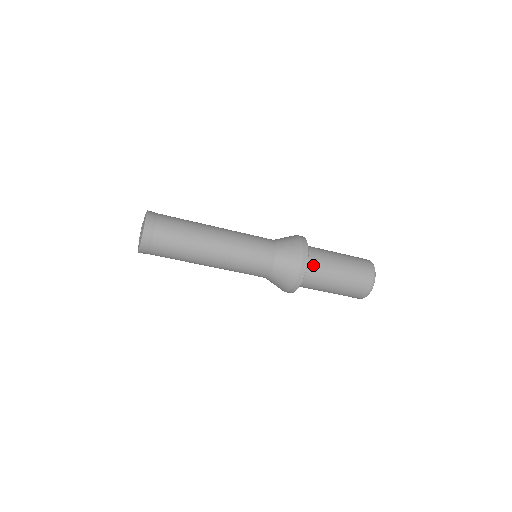
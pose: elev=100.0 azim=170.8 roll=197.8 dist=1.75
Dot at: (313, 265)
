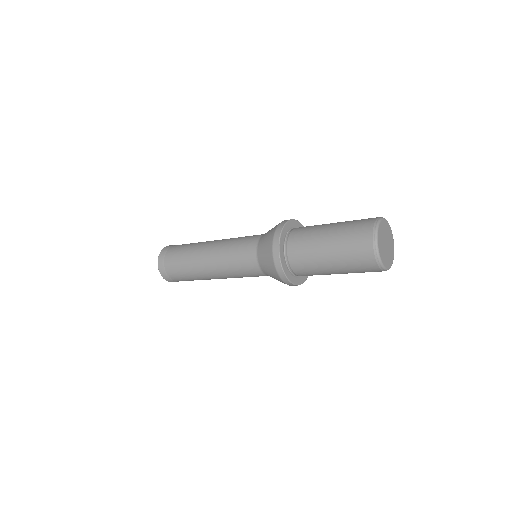
Dot at: (296, 265)
